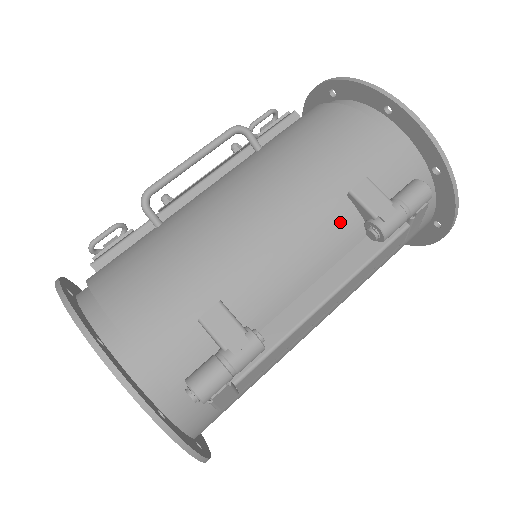
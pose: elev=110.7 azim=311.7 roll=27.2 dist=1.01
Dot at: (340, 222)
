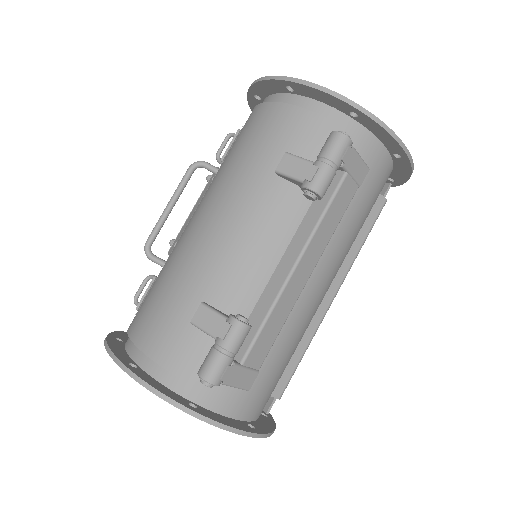
Dot at: (280, 199)
